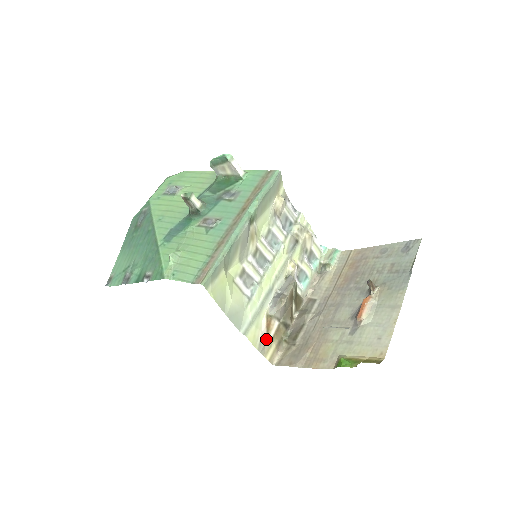
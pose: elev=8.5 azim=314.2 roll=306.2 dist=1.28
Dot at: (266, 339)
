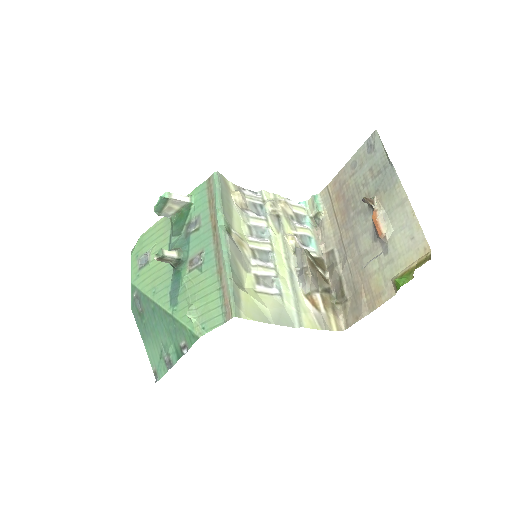
Dot at: (321, 315)
